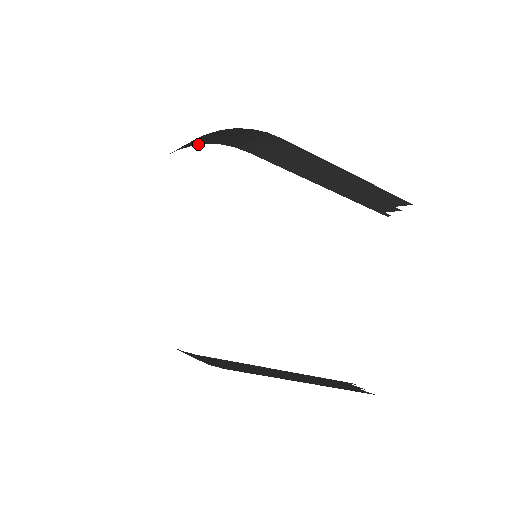
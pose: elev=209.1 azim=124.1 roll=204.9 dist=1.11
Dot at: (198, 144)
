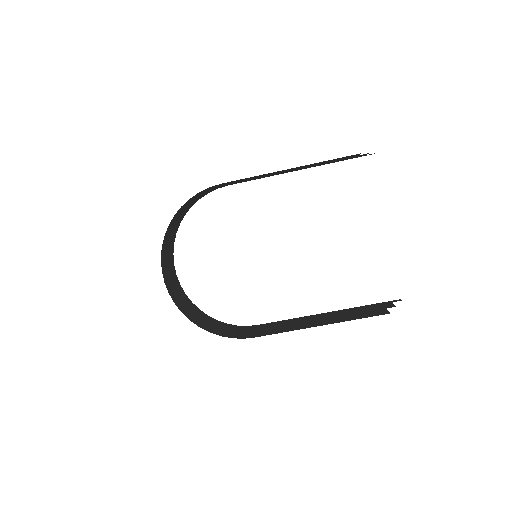
Dot at: (194, 203)
